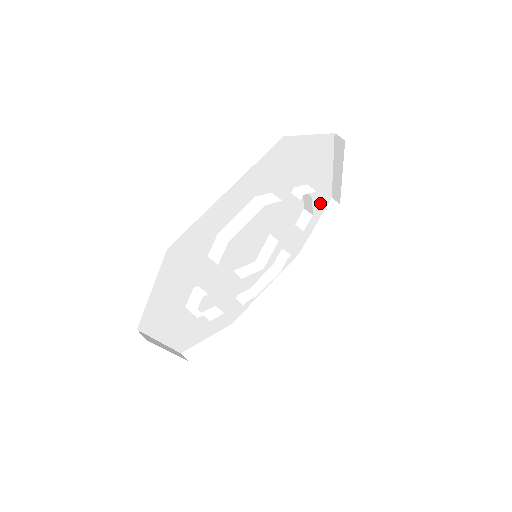
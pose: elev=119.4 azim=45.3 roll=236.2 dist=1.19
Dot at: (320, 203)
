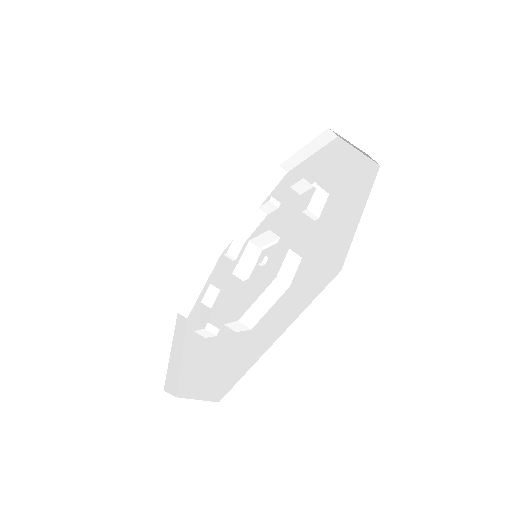
Dot at: occluded
